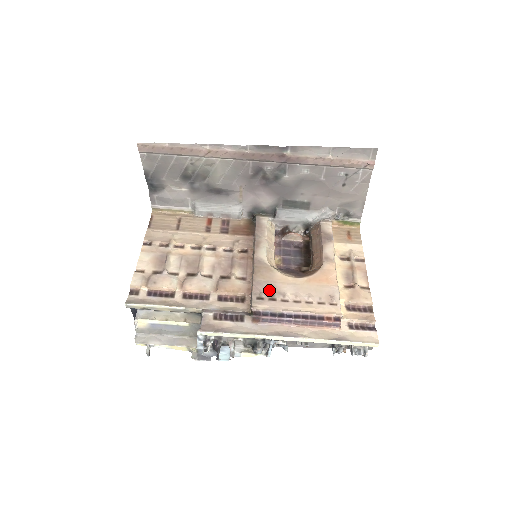
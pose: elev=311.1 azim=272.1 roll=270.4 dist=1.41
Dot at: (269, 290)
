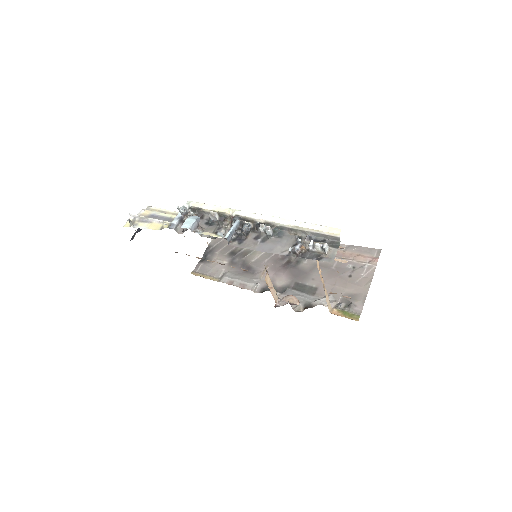
Dot at: occluded
